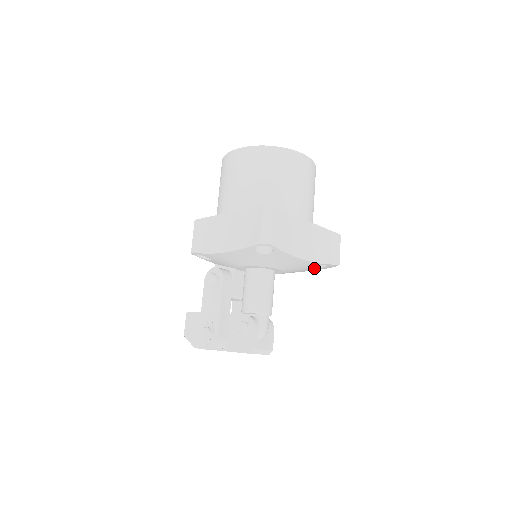
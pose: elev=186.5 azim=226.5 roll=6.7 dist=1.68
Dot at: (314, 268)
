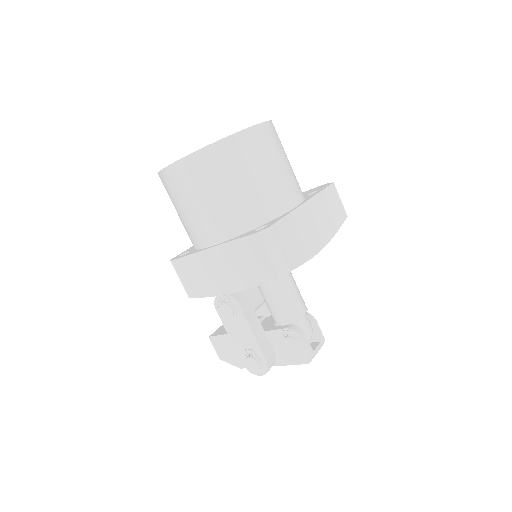
Dot at: occluded
